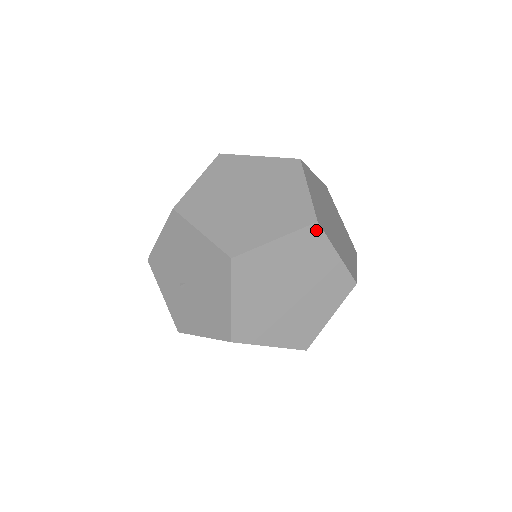
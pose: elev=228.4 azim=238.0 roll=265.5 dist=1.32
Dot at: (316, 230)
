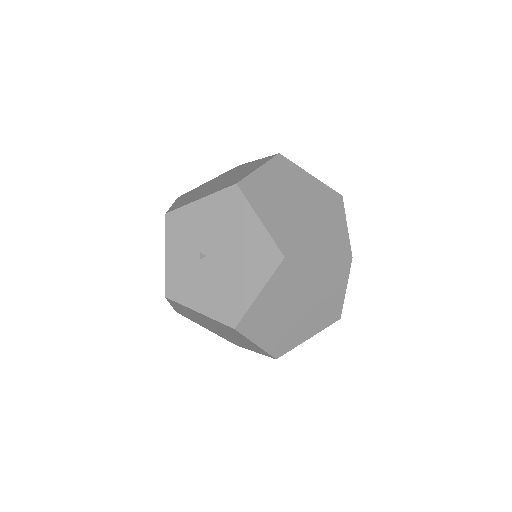
Dot at: (347, 264)
